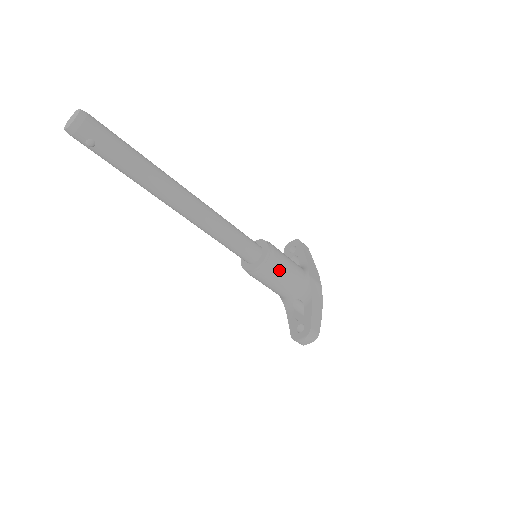
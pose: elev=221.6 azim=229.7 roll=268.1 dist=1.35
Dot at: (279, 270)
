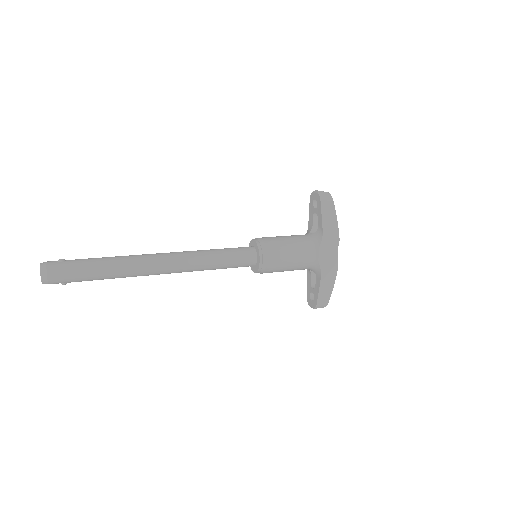
Dot at: (278, 270)
